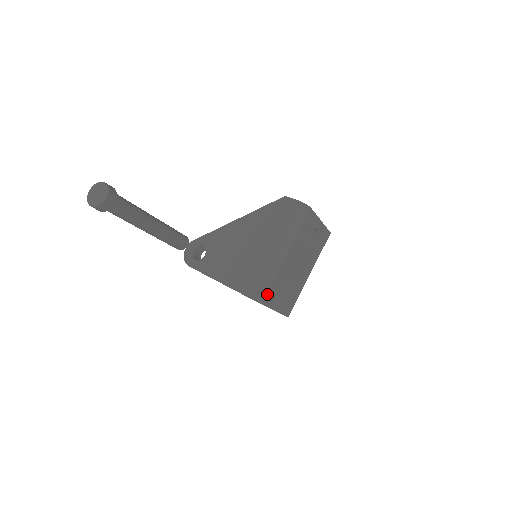
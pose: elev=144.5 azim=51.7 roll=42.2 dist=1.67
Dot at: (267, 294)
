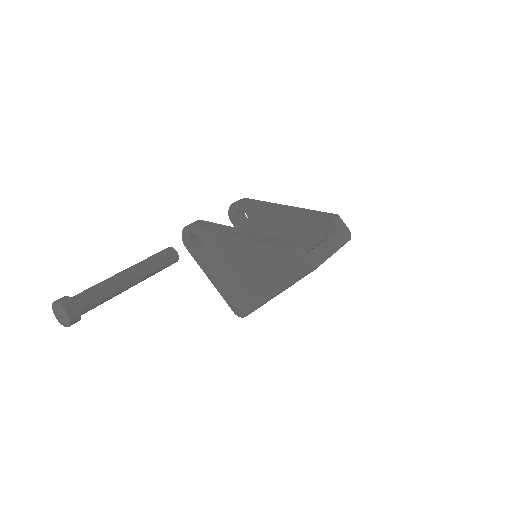
Dot at: (253, 311)
